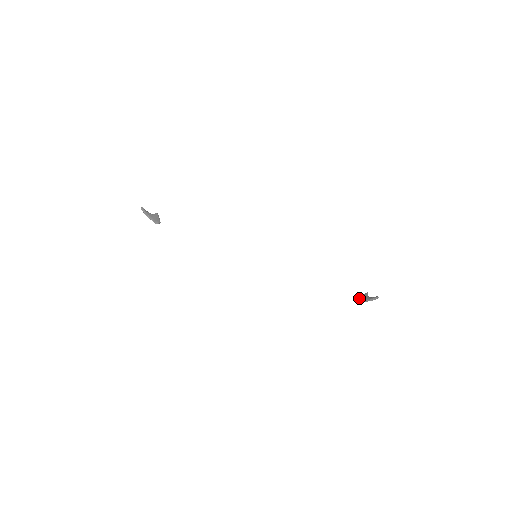
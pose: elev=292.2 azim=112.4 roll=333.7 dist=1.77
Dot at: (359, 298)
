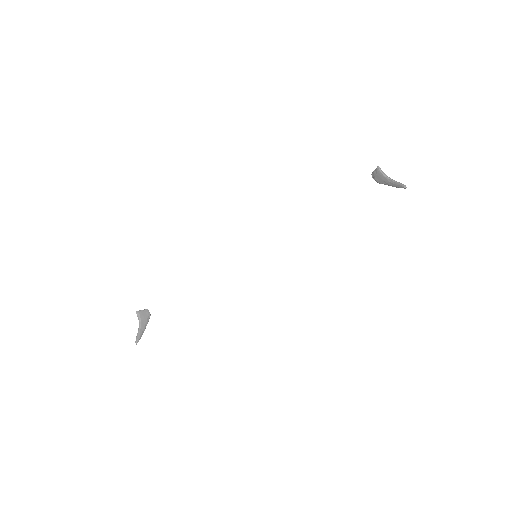
Dot at: (375, 179)
